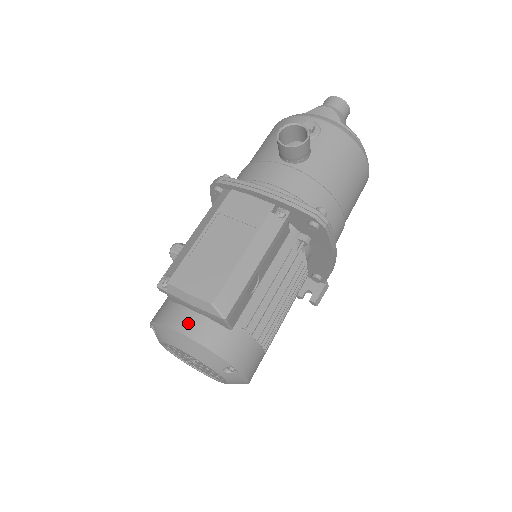
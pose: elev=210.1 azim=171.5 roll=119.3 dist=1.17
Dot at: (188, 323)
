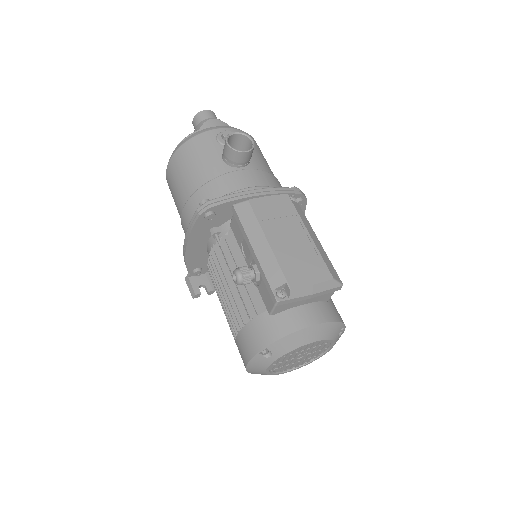
Dot at: (309, 315)
